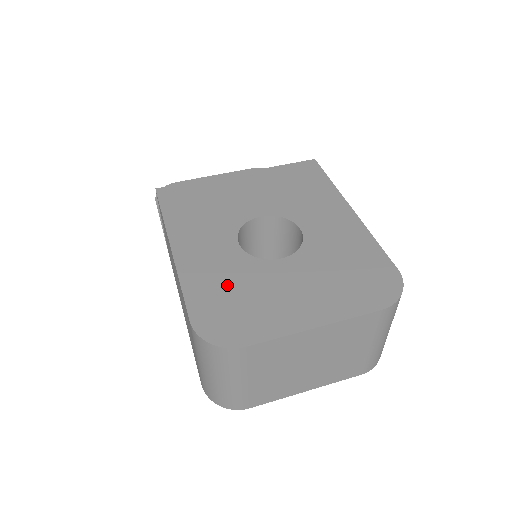
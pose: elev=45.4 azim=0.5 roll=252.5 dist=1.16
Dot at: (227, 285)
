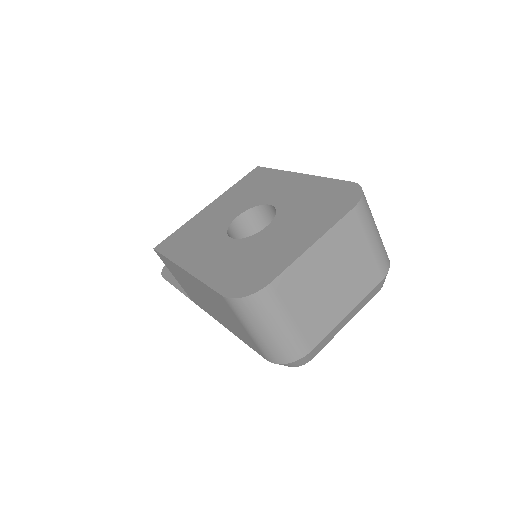
Dot at: (236, 262)
